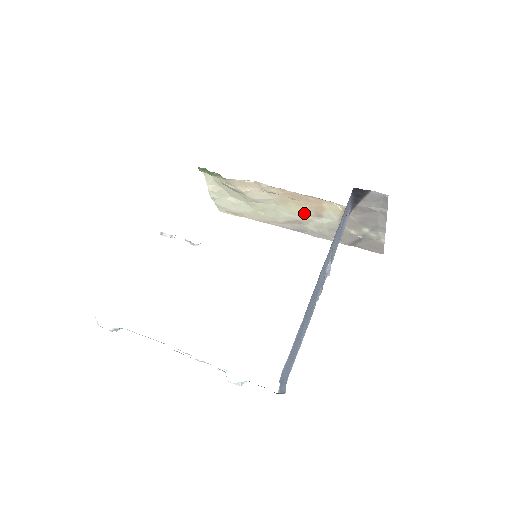
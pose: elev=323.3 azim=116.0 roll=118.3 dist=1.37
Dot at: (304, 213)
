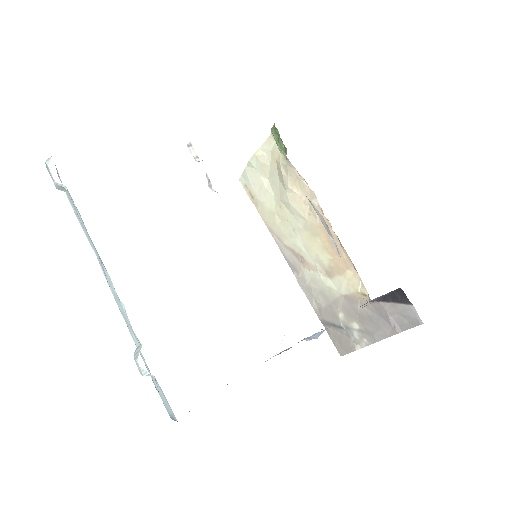
Dot at: (319, 259)
